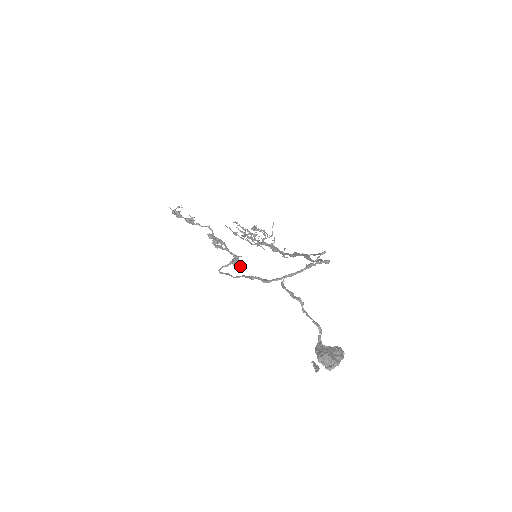
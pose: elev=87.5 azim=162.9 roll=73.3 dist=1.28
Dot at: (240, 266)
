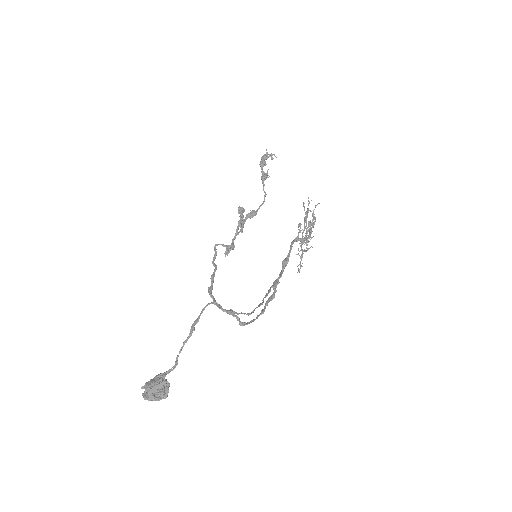
Dot at: (225, 256)
